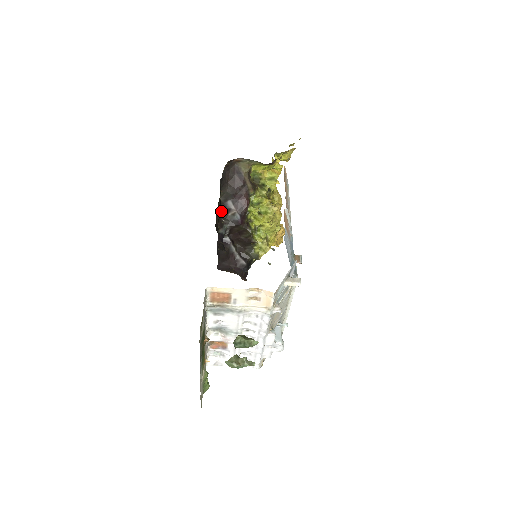
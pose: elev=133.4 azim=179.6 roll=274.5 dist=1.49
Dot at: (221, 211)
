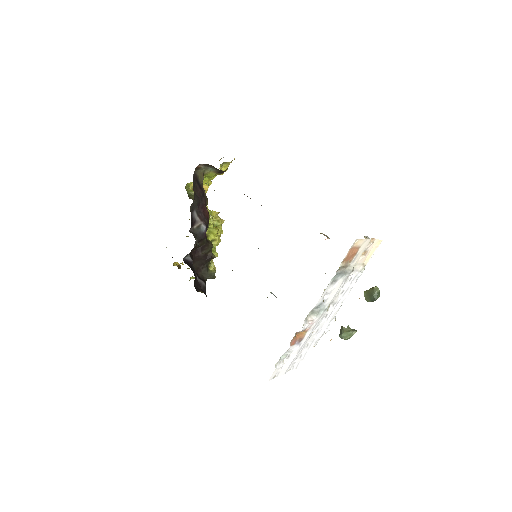
Dot at: (191, 223)
